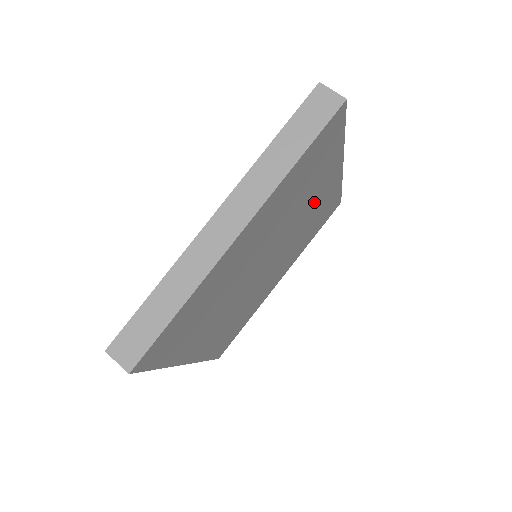
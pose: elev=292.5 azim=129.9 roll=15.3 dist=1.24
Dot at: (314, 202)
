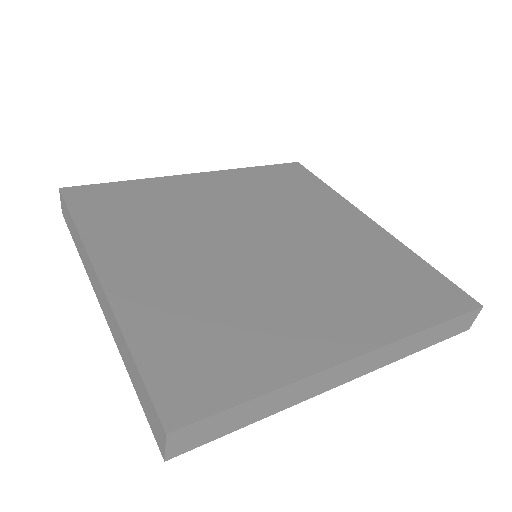
Dot at: occluded
